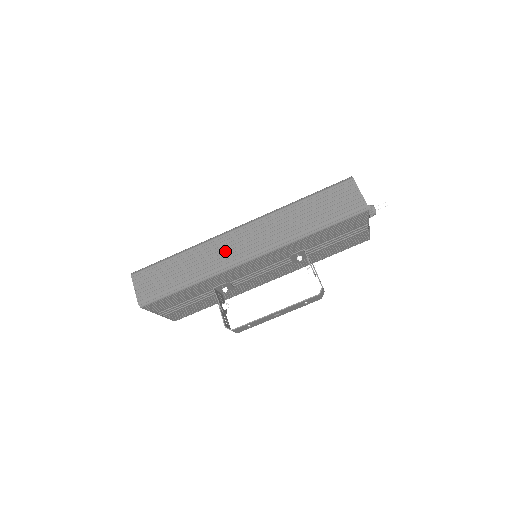
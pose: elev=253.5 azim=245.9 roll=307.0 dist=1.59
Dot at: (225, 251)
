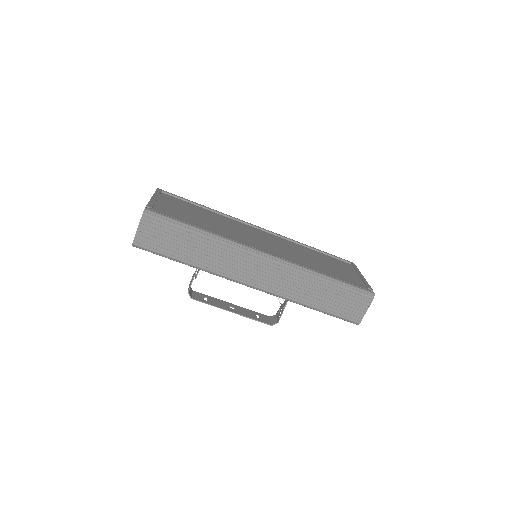
Dot at: (239, 266)
